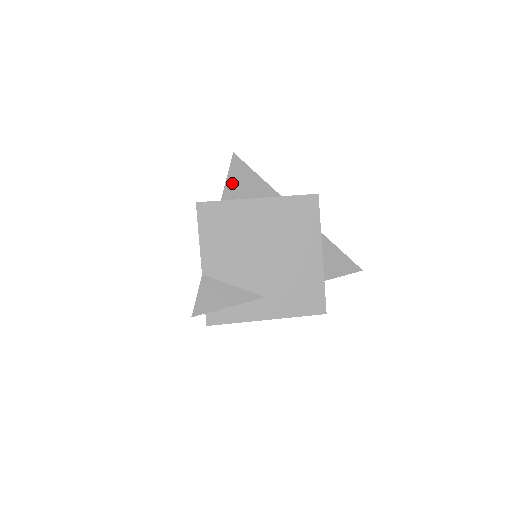
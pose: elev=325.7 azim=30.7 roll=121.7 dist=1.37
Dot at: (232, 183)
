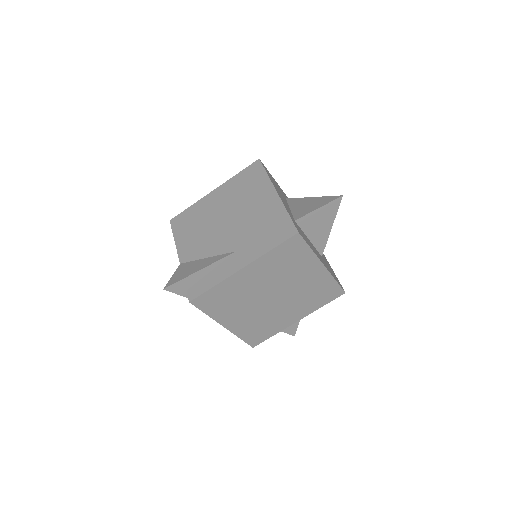
Dot at: occluded
